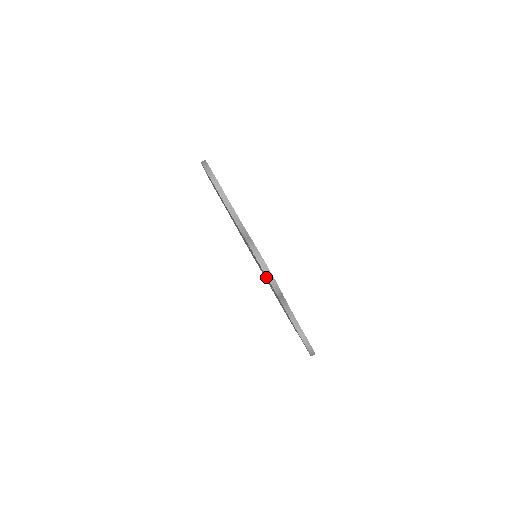
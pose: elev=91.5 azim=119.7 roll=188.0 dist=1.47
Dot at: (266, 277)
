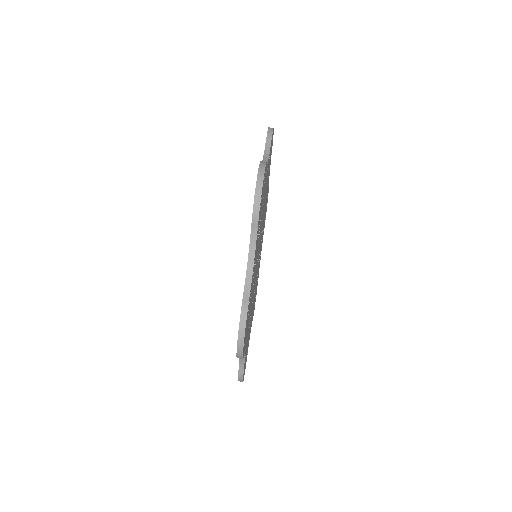
Dot at: occluded
